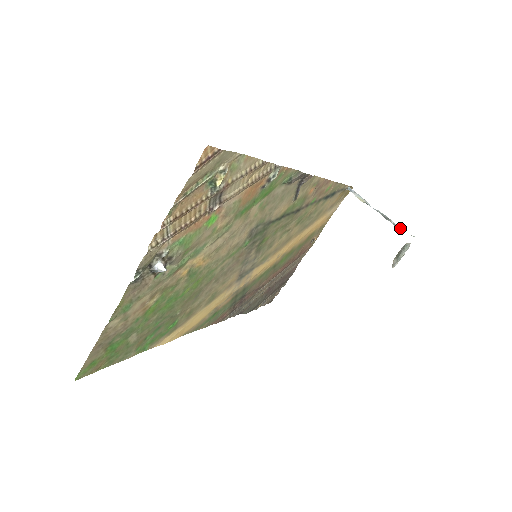
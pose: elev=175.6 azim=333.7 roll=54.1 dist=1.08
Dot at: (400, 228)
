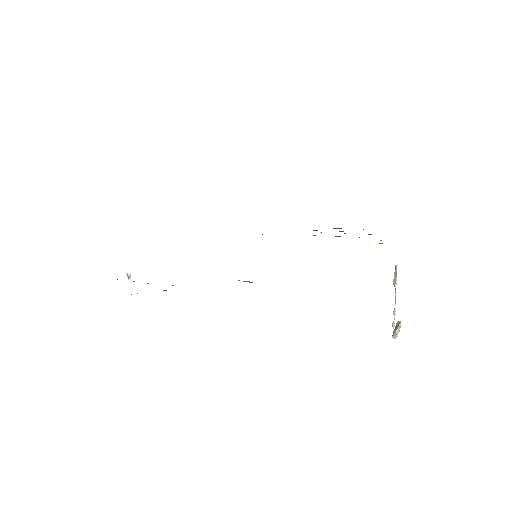
Dot at: (393, 328)
